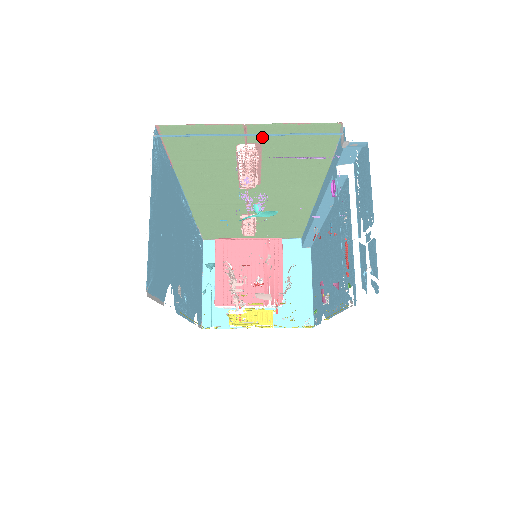
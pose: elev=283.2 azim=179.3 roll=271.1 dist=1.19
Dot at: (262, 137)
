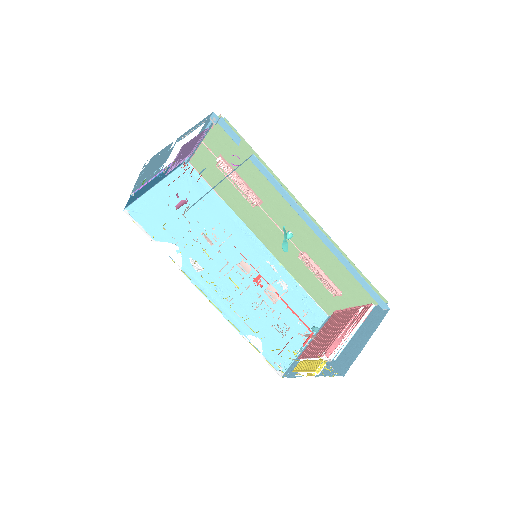
Dot at: (216, 149)
